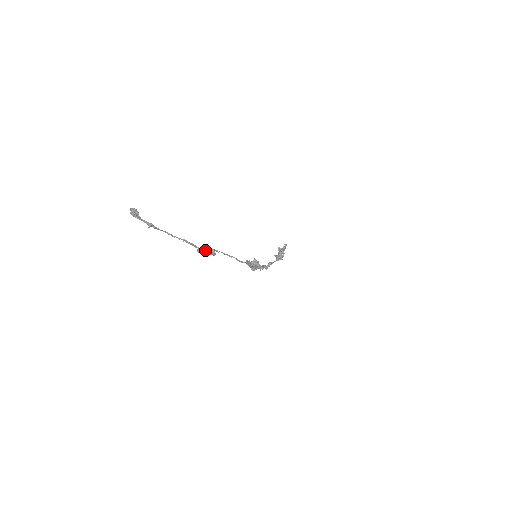
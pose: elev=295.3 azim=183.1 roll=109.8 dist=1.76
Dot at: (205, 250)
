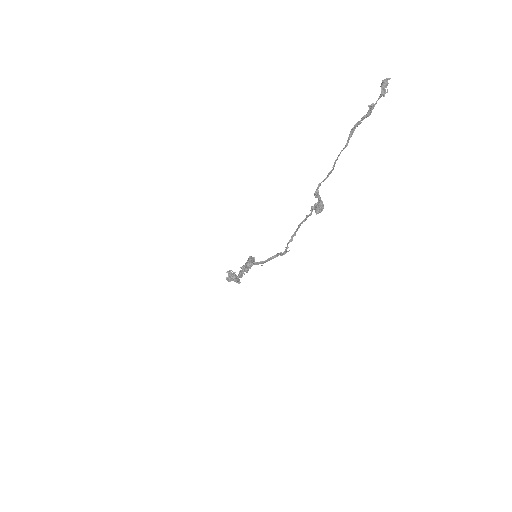
Dot at: occluded
